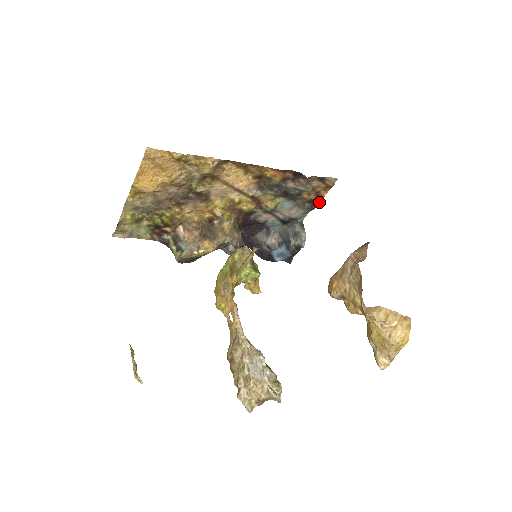
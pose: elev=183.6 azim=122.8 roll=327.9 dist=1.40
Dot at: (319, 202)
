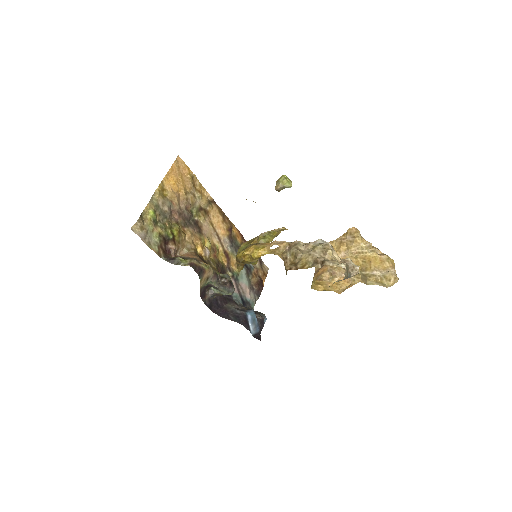
Dot at: (262, 288)
